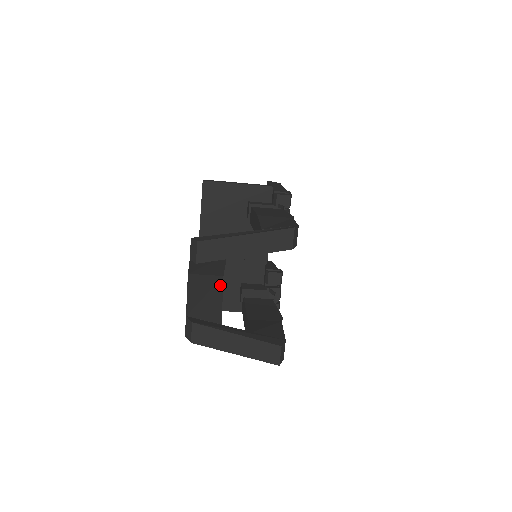
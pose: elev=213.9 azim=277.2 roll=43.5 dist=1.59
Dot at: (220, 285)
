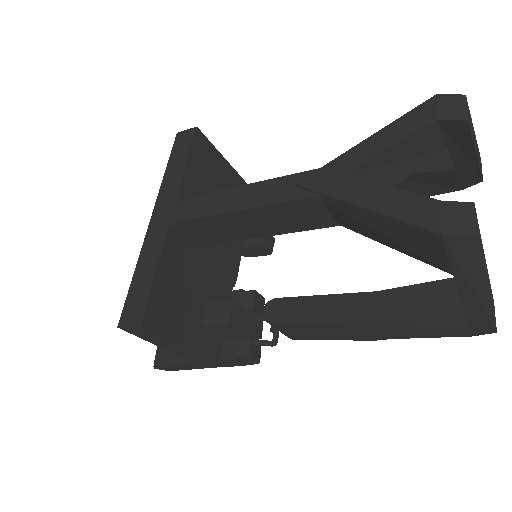
Dot at: occluded
